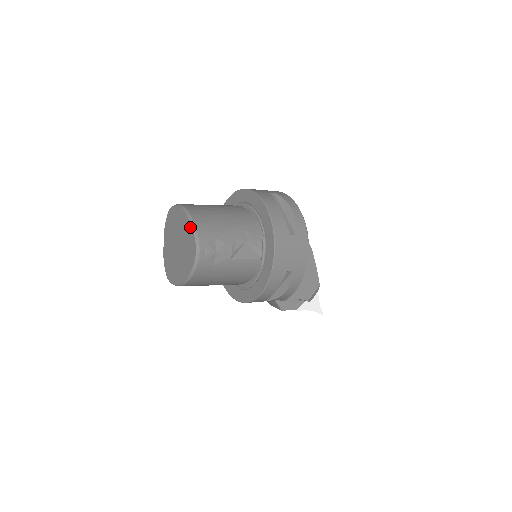
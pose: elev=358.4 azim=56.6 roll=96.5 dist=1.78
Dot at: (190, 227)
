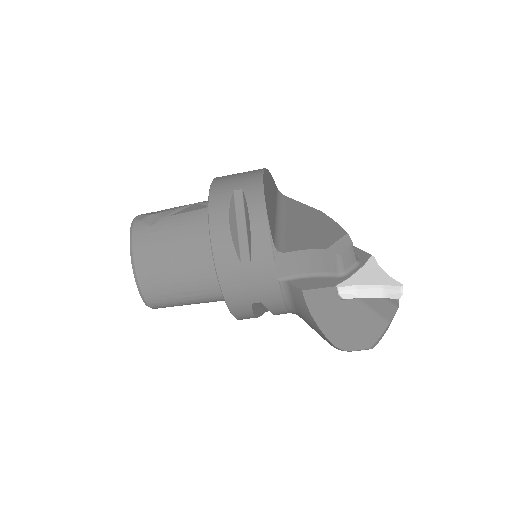
Dot at: occluded
